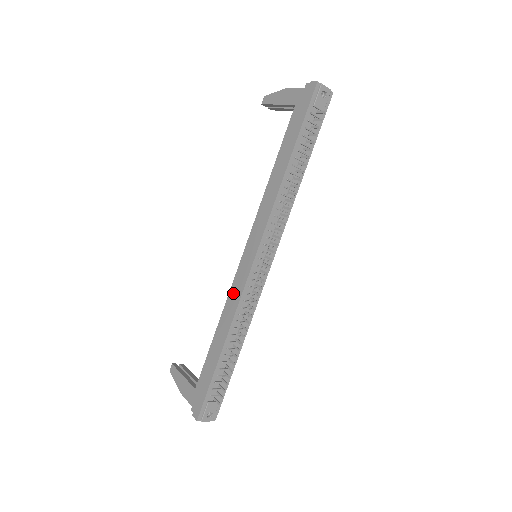
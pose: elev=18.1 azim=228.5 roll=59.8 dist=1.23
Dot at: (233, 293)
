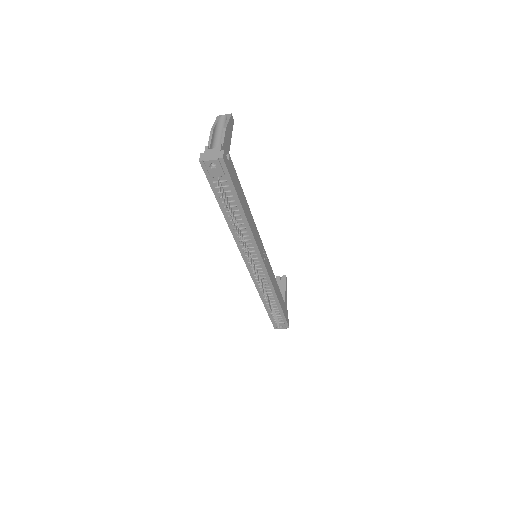
Dot at: occluded
